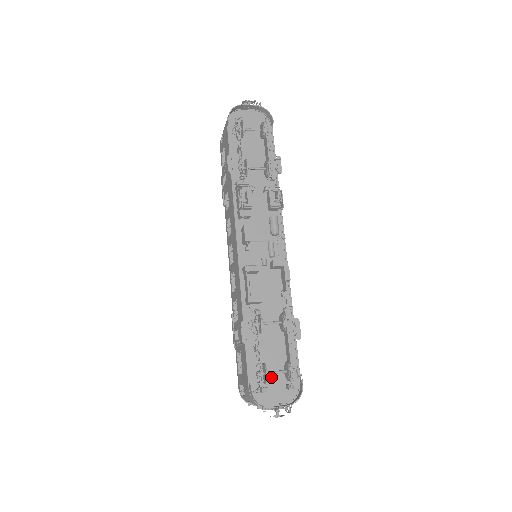
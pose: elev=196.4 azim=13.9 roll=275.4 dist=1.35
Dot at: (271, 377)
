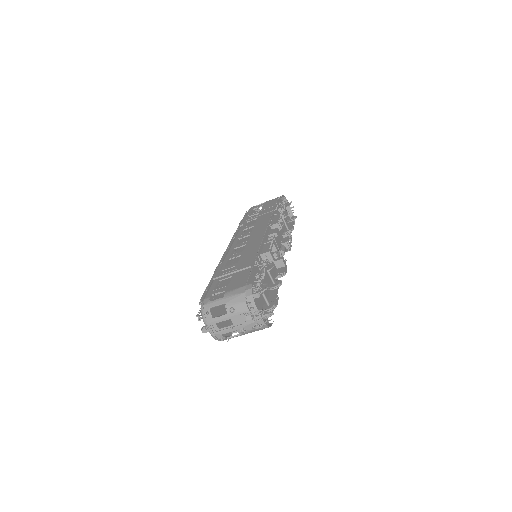
Dot at: (256, 299)
